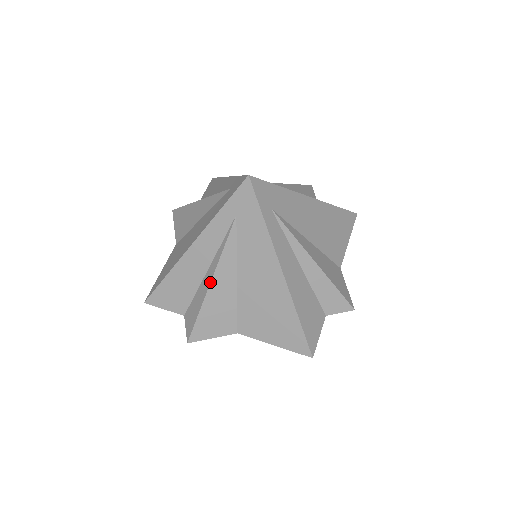
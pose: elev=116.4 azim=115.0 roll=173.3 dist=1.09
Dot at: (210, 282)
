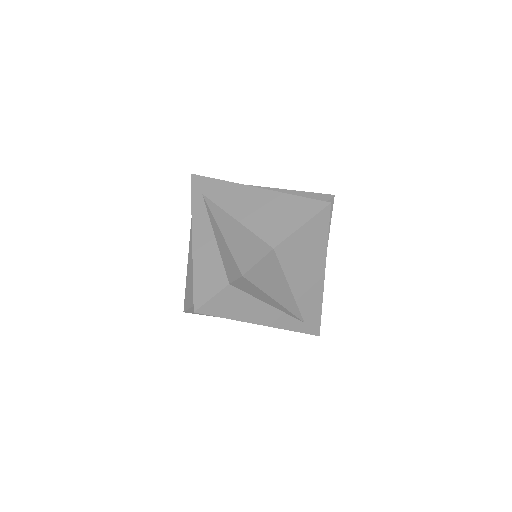
Dot at: (220, 231)
